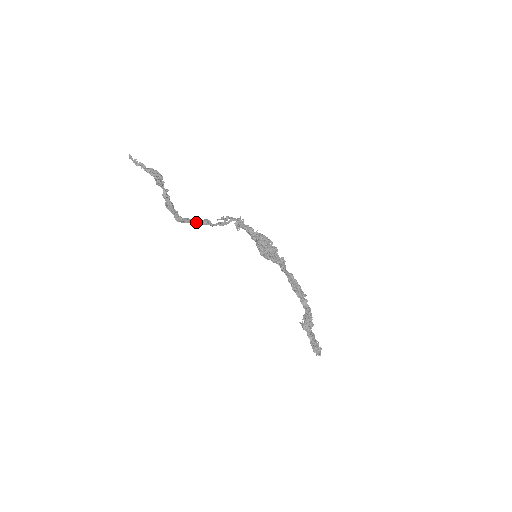
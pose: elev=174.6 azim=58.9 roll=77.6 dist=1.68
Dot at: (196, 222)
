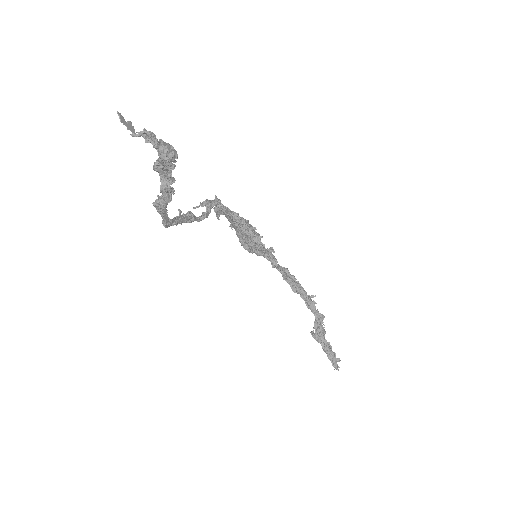
Dot at: (182, 220)
